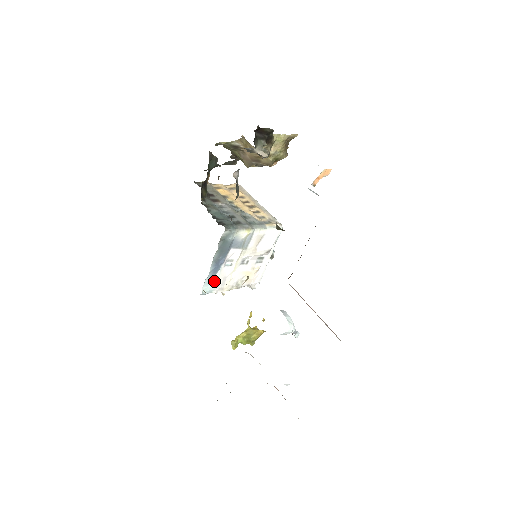
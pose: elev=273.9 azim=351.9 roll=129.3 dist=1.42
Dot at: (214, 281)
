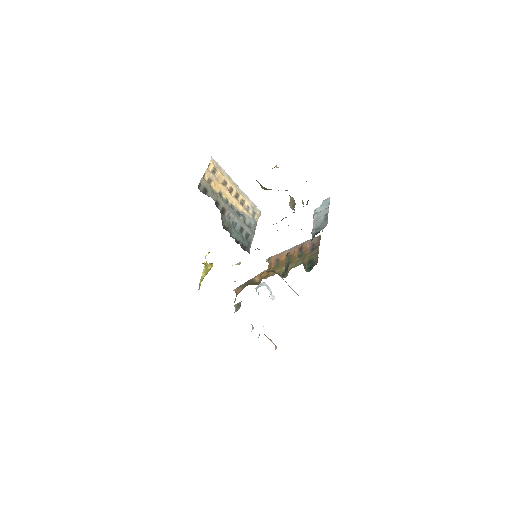
Dot at: occluded
